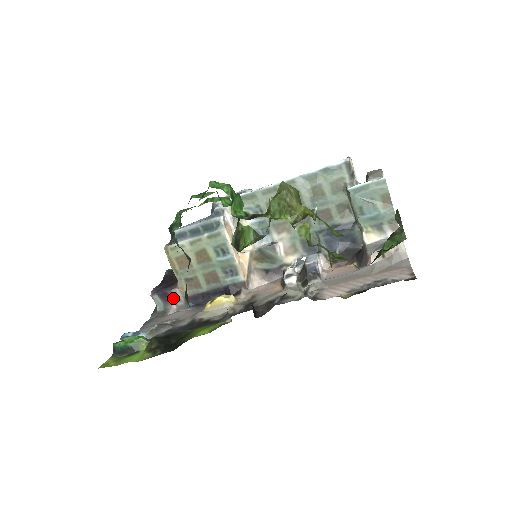
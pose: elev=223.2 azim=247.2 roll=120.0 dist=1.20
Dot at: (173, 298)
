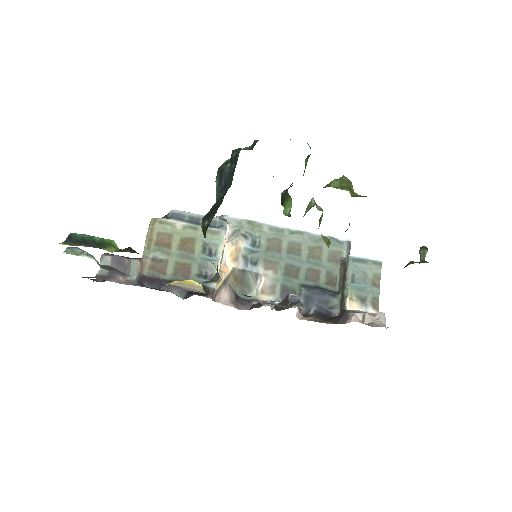
Dot at: (126, 270)
